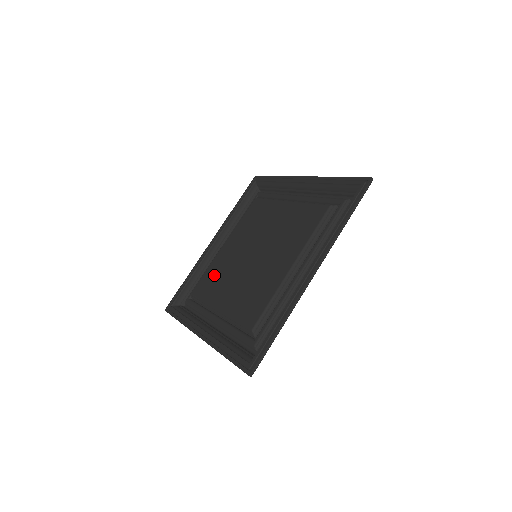
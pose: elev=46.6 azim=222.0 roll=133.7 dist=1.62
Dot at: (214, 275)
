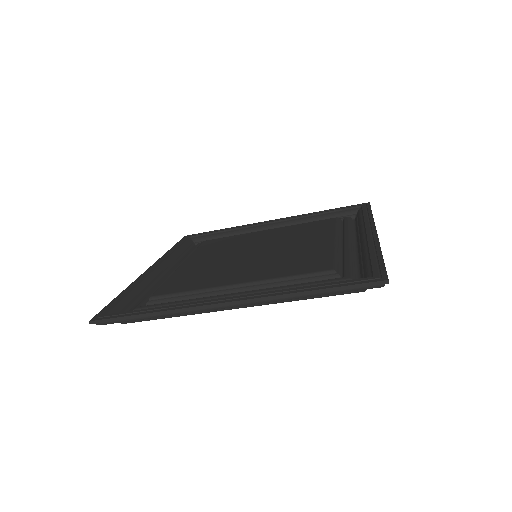
Dot at: (191, 276)
